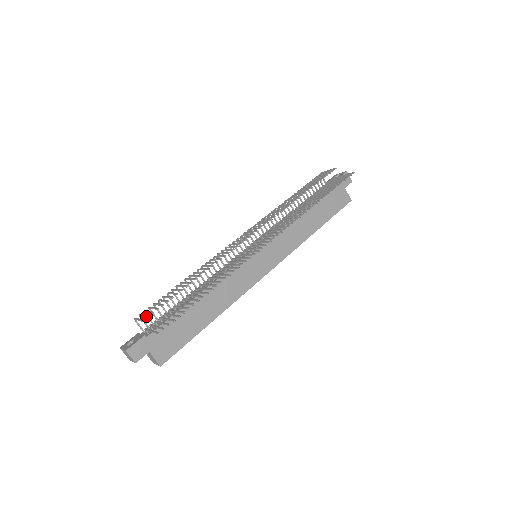
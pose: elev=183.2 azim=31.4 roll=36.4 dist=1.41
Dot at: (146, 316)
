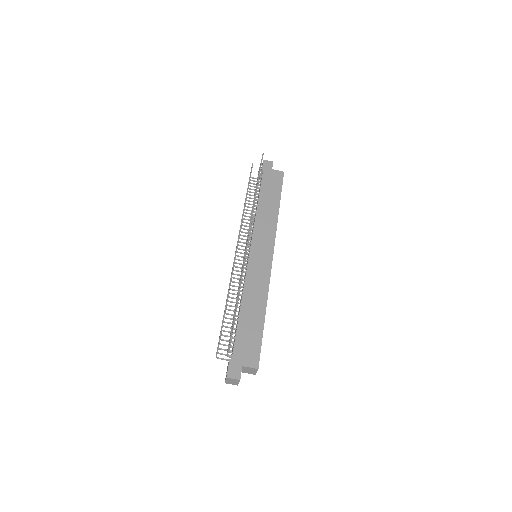
Dot at: (218, 345)
